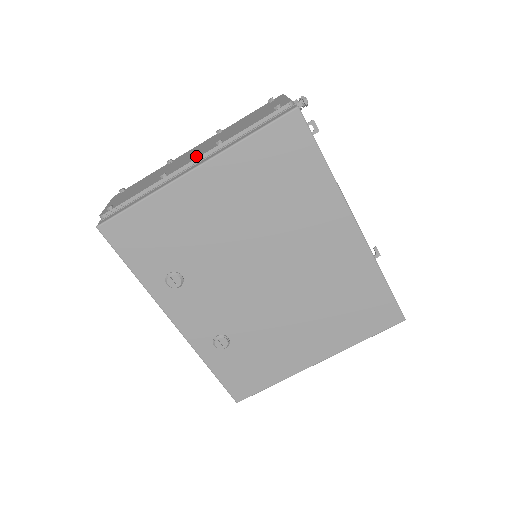
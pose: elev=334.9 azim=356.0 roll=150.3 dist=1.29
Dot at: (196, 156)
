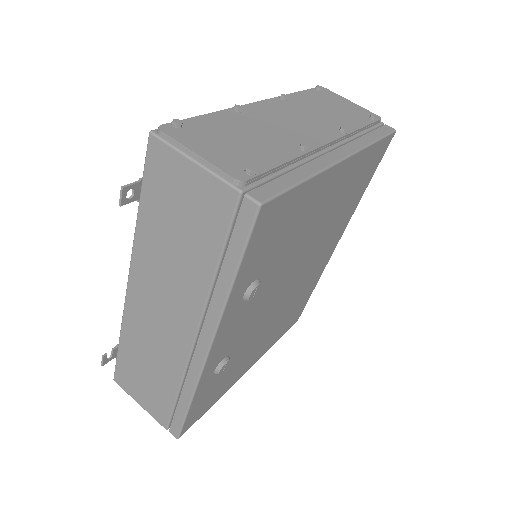
Dot at: (323, 135)
